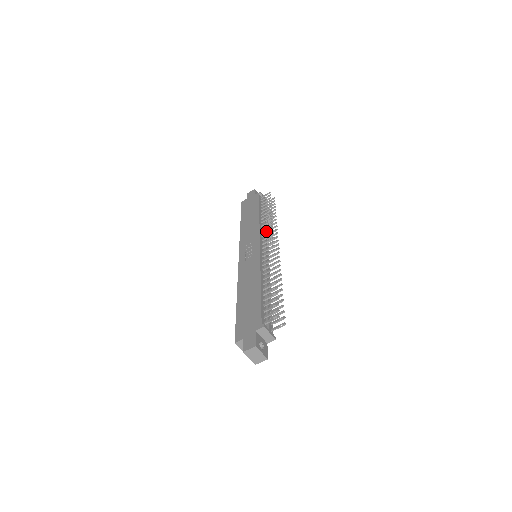
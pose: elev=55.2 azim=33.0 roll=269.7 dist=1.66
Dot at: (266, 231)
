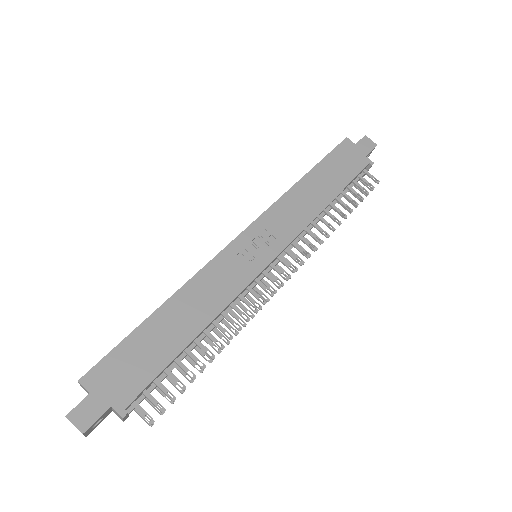
Dot at: occluded
